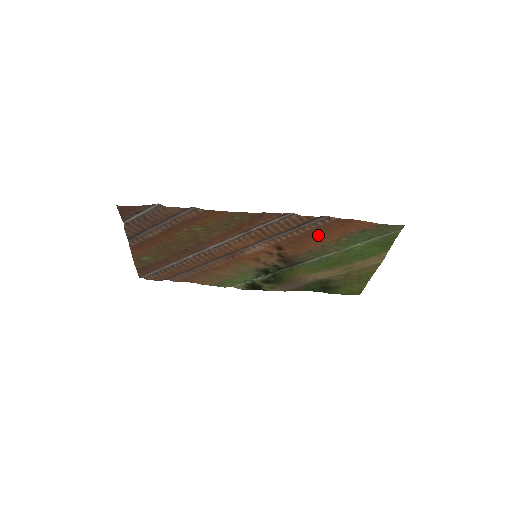
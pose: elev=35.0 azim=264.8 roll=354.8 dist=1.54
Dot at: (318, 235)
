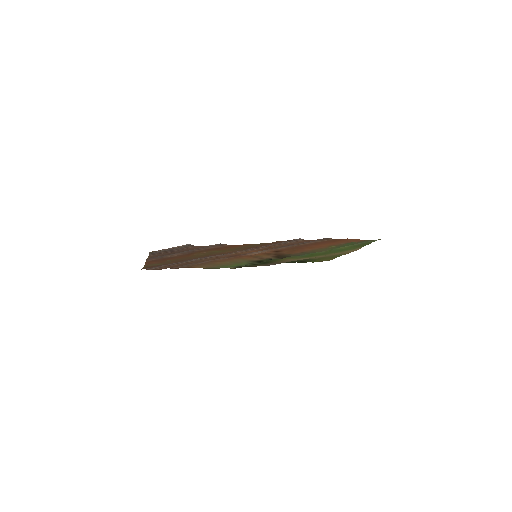
Dot at: (314, 245)
